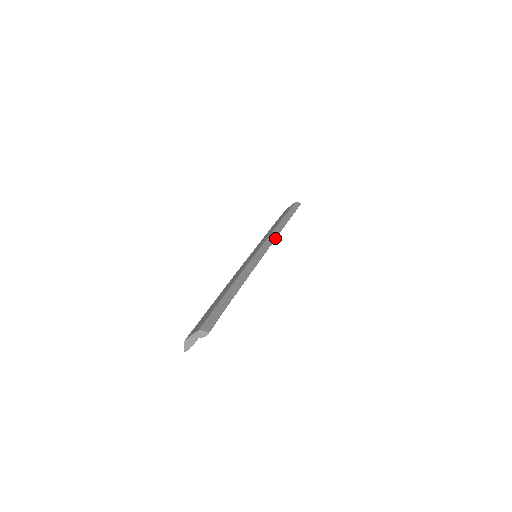
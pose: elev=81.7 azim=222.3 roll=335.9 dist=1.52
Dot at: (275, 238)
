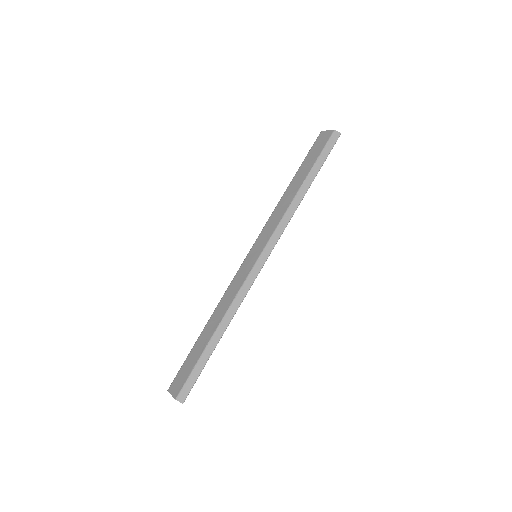
Dot at: occluded
